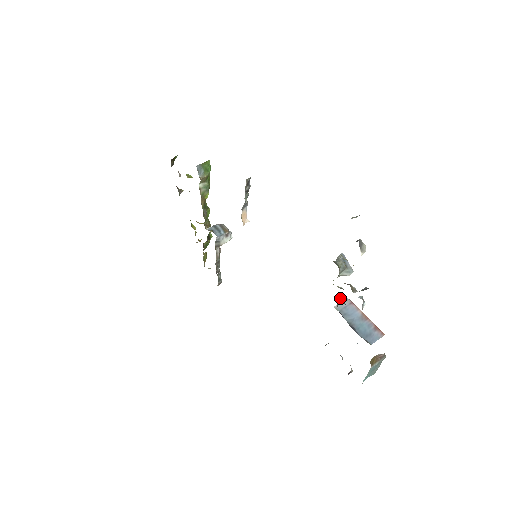
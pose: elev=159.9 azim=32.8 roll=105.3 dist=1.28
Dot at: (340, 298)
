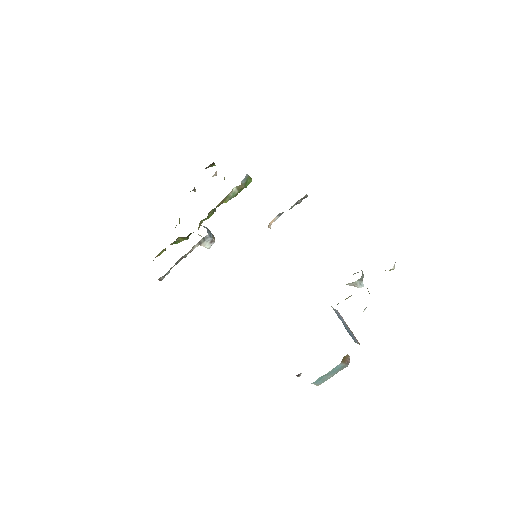
Dot at: occluded
